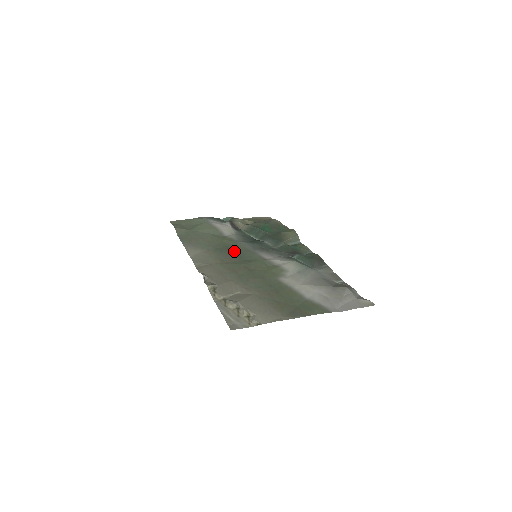
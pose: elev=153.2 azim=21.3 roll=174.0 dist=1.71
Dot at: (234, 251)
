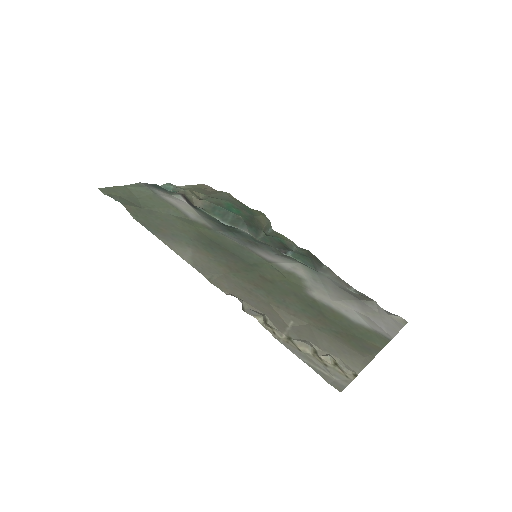
Dot at: (226, 248)
